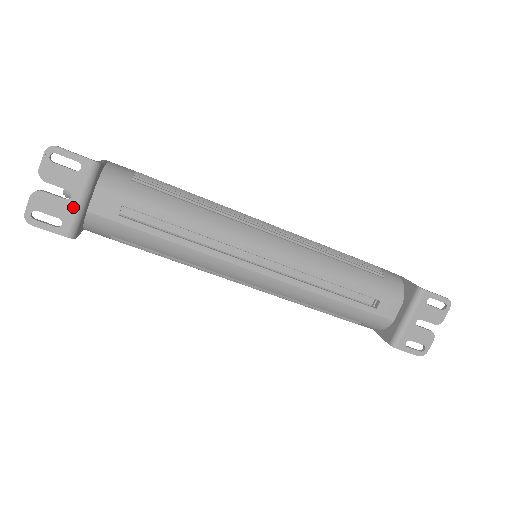
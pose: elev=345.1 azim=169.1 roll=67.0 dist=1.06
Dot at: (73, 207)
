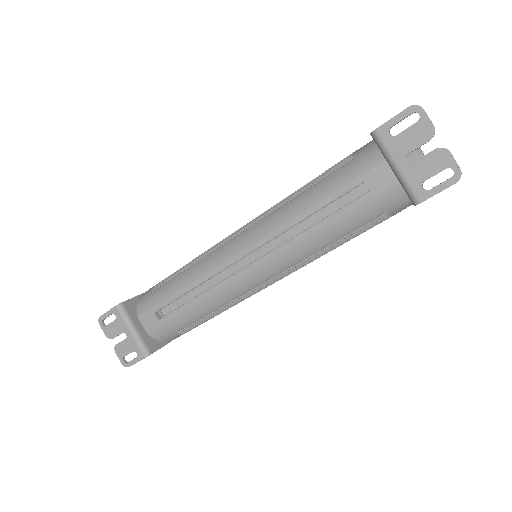
Dot at: (132, 339)
